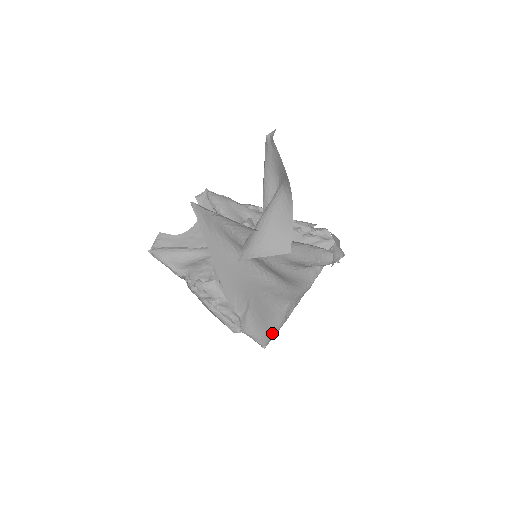
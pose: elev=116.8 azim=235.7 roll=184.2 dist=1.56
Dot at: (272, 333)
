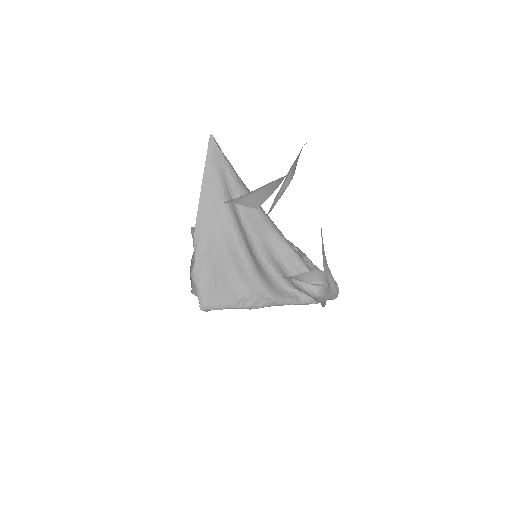
Dot at: (216, 301)
